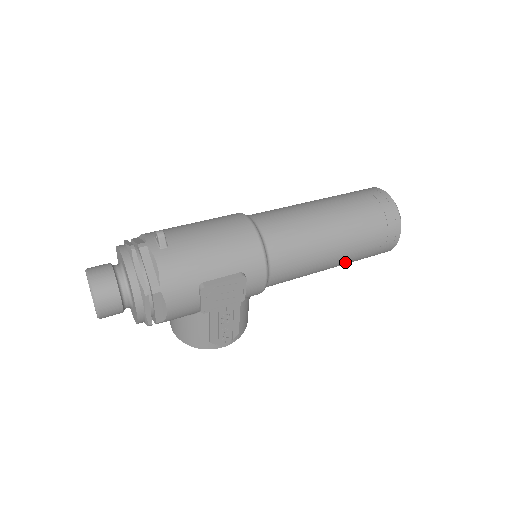
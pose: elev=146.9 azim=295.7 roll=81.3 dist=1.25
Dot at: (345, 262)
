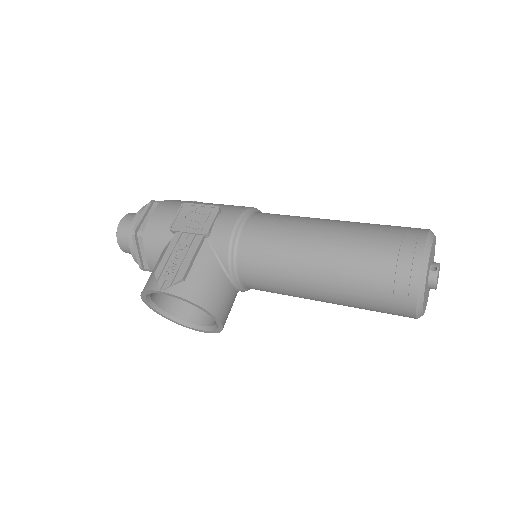
Dot at: (338, 257)
